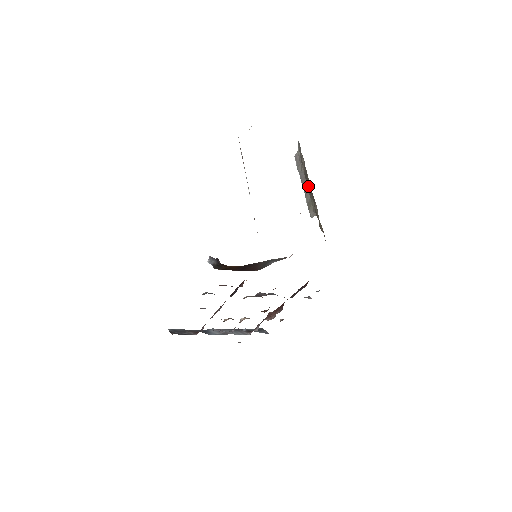
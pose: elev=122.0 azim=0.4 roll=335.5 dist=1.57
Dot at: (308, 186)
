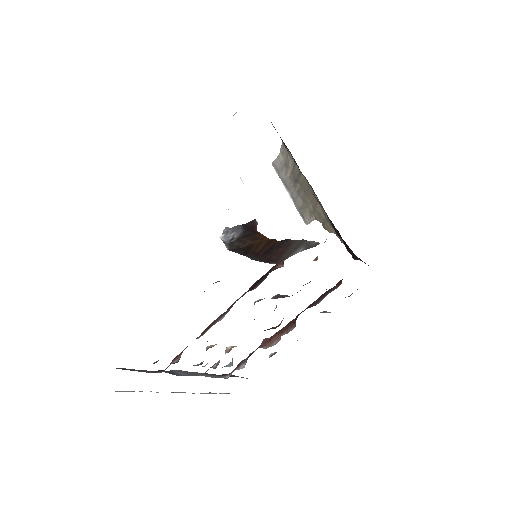
Dot at: (299, 189)
